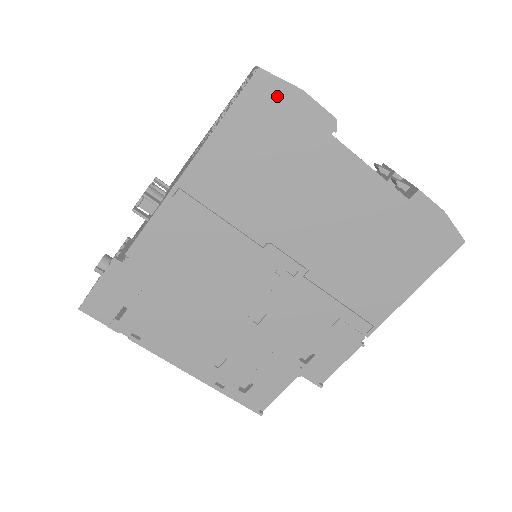
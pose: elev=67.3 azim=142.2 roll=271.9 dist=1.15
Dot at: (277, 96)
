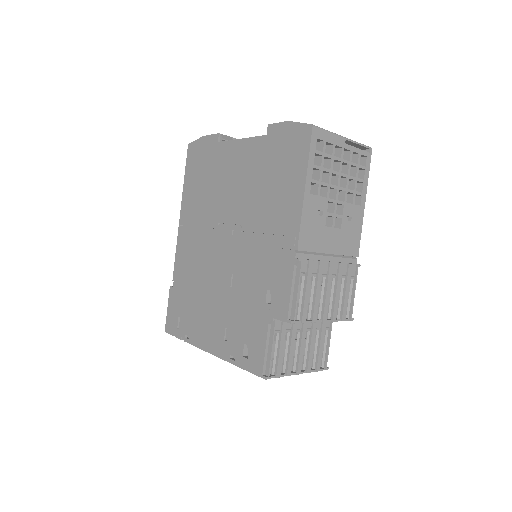
Dot at: (197, 148)
